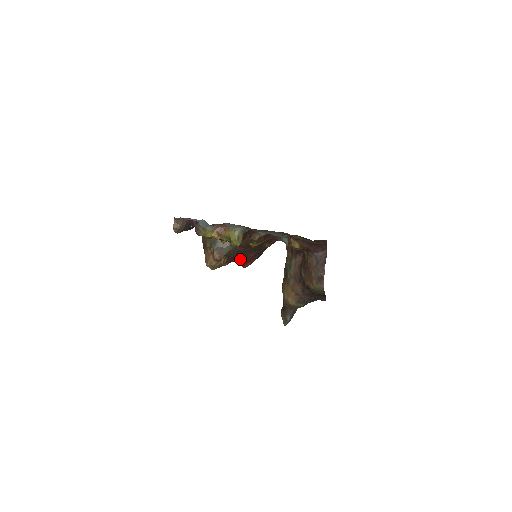
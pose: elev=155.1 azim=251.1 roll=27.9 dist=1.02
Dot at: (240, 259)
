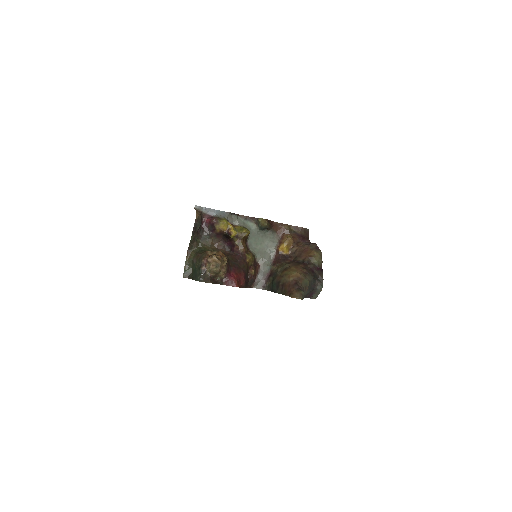
Dot at: (235, 273)
